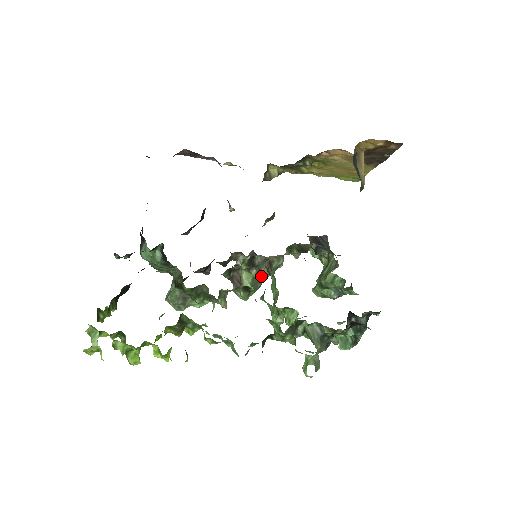
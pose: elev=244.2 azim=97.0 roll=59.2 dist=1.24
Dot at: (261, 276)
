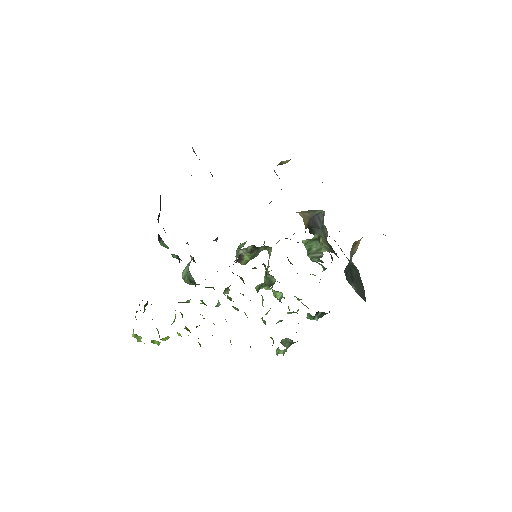
Dot at: (260, 251)
